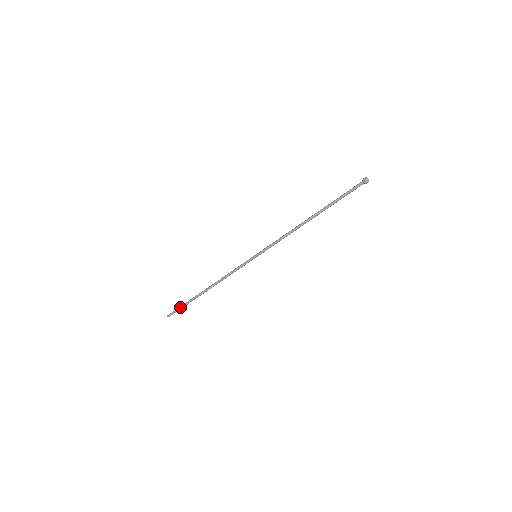
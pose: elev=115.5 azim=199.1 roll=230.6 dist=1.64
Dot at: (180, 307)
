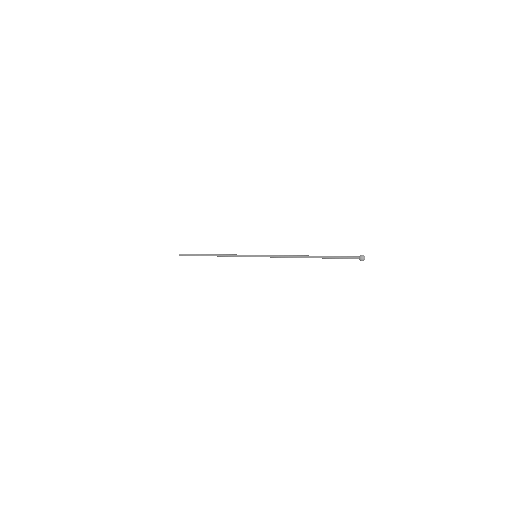
Dot at: (189, 255)
